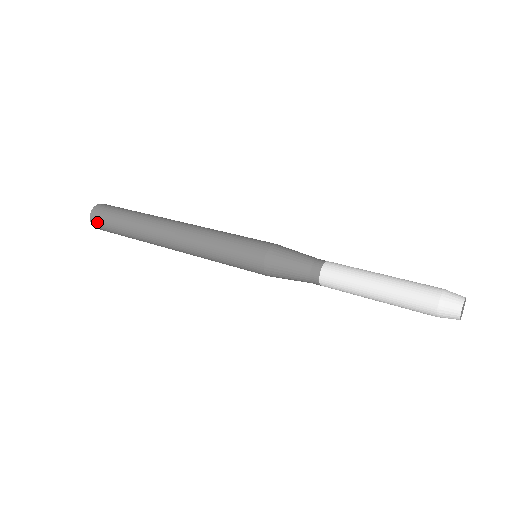
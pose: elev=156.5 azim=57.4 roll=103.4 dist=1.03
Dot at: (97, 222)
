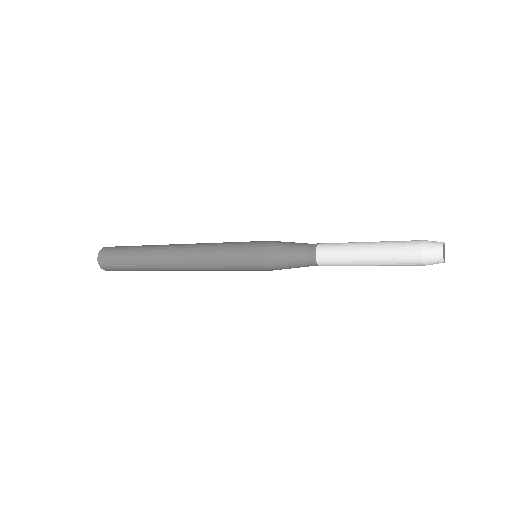
Dot at: (106, 253)
